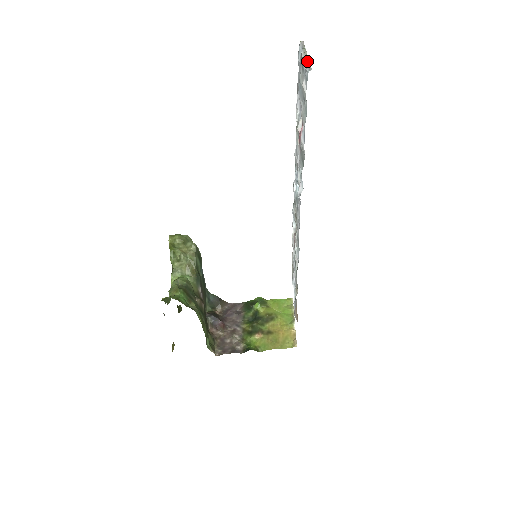
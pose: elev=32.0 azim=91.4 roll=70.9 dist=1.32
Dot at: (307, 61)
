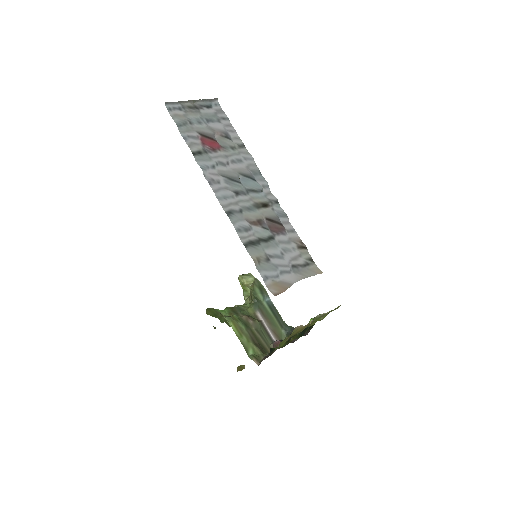
Dot at: (179, 102)
